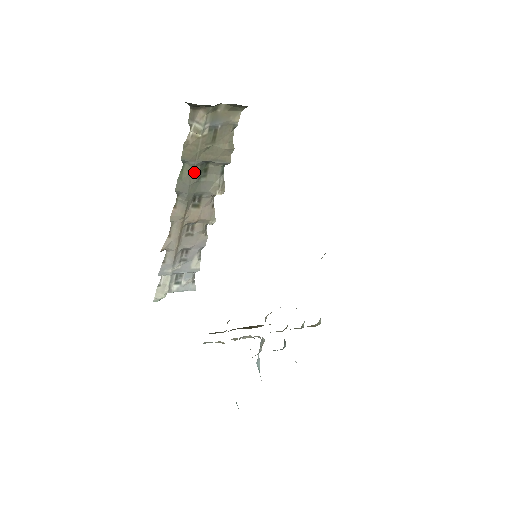
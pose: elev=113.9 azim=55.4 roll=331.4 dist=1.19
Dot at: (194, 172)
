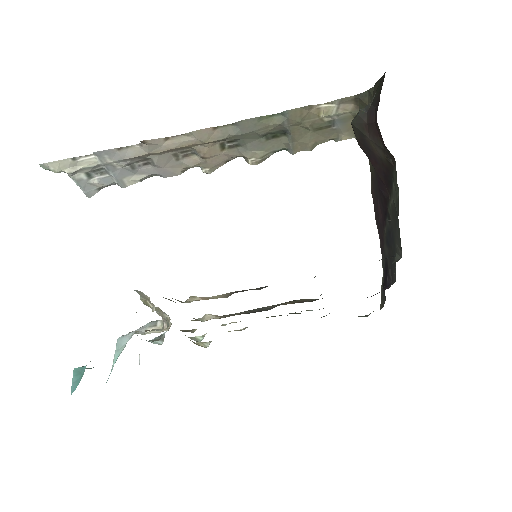
Dot at: (272, 128)
